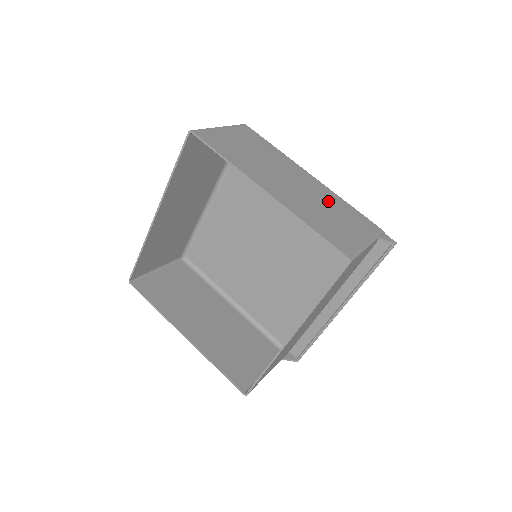
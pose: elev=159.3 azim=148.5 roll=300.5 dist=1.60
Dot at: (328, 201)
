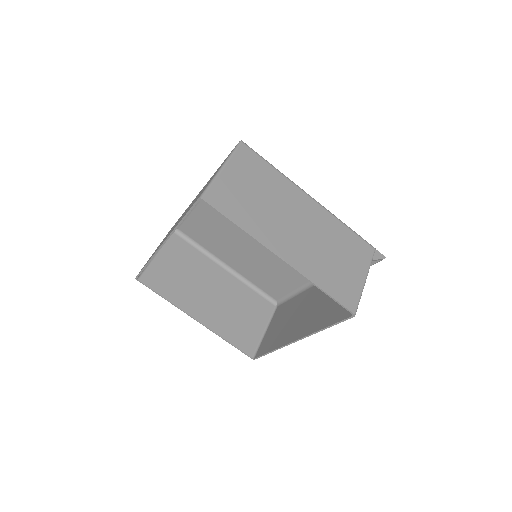
Dot at: (330, 235)
